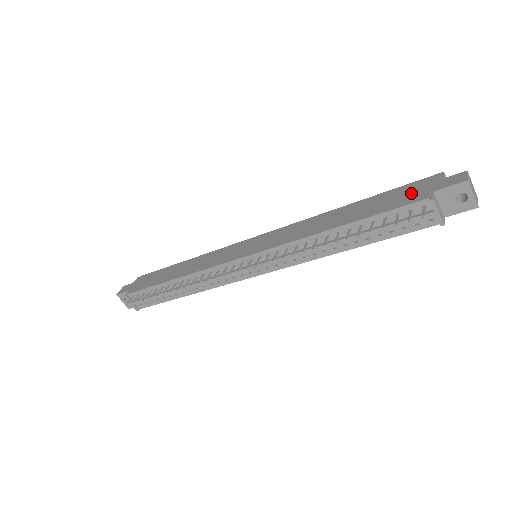
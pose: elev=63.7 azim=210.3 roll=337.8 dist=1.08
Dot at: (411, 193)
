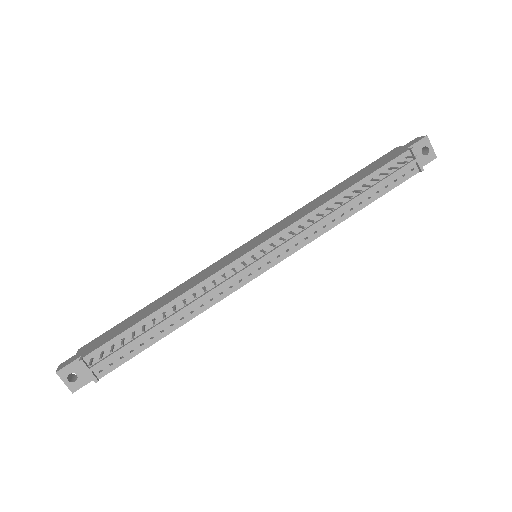
Dot at: (387, 158)
